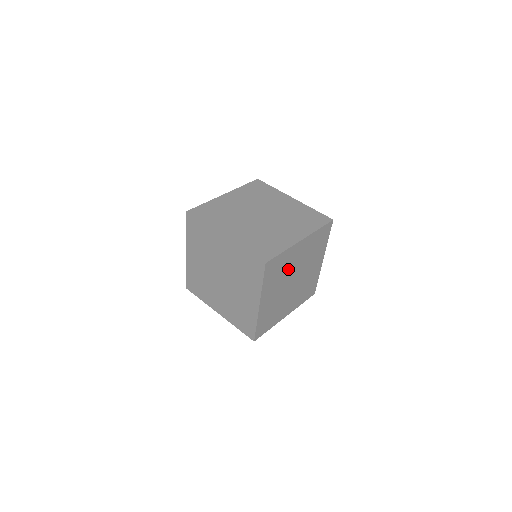
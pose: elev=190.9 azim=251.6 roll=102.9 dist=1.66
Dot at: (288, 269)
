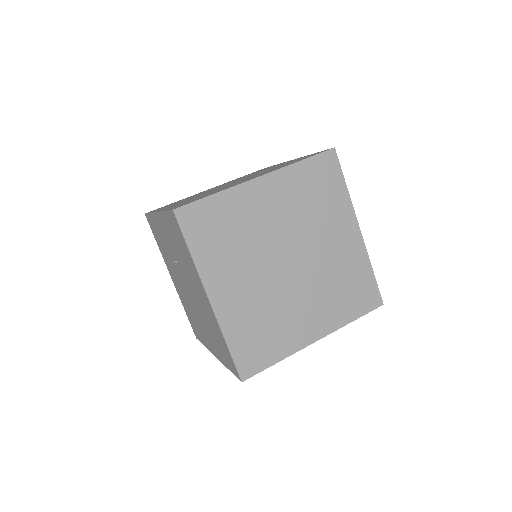
Dot at: (255, 234)
